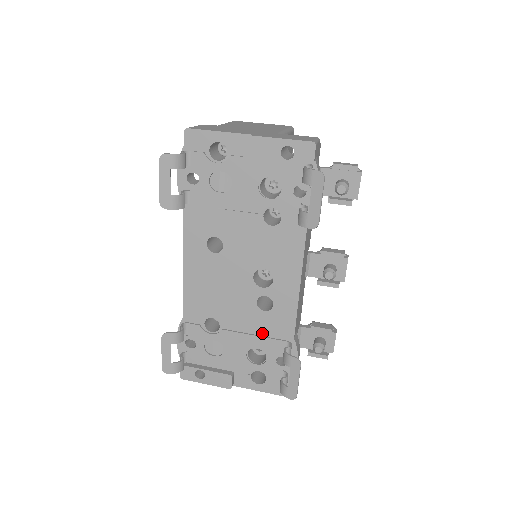
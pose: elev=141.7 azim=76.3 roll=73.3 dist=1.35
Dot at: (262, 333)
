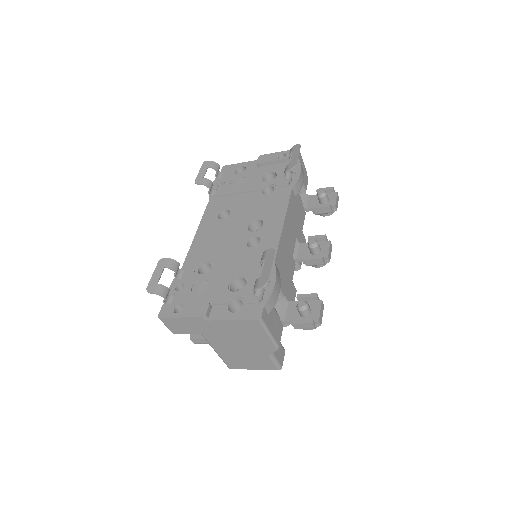
Dot at: (247, 265)
